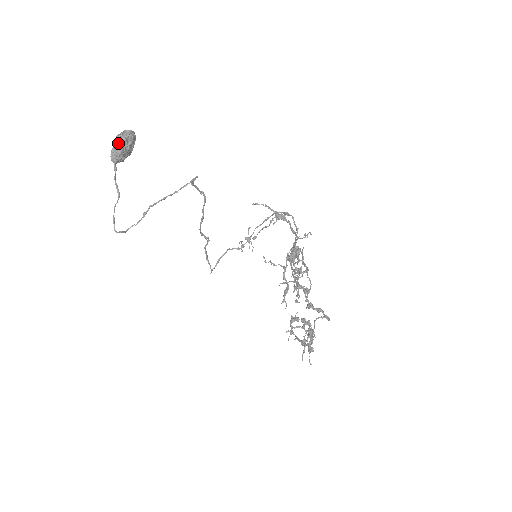
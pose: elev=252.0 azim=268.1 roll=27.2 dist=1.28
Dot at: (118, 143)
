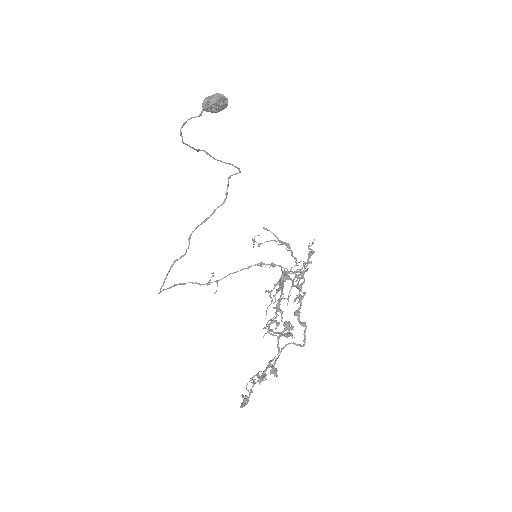
Dot at: (219, 94)
